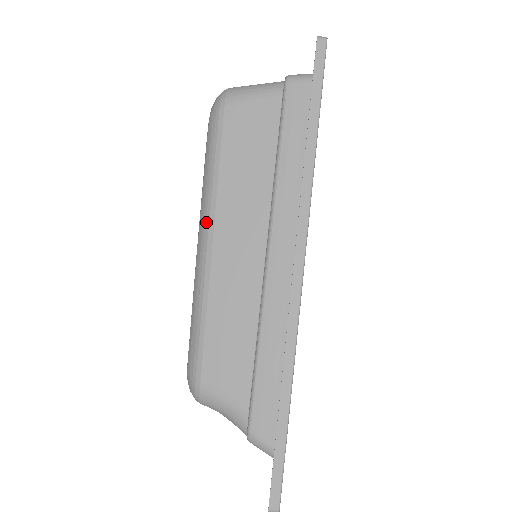
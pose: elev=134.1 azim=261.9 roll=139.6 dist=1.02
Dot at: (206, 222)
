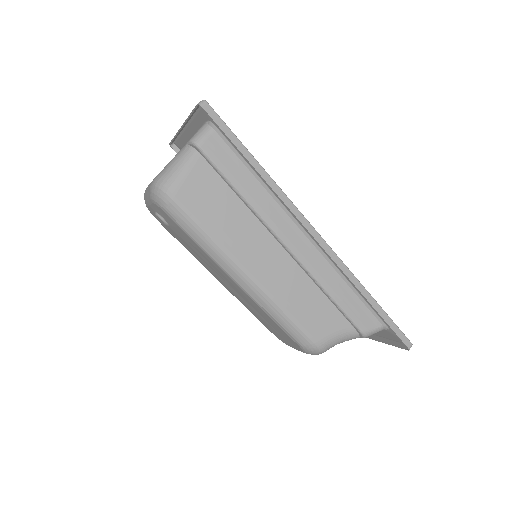
Dot at: (235, 268)
